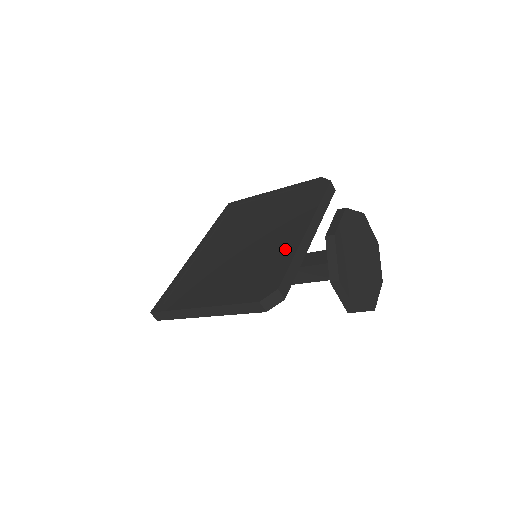
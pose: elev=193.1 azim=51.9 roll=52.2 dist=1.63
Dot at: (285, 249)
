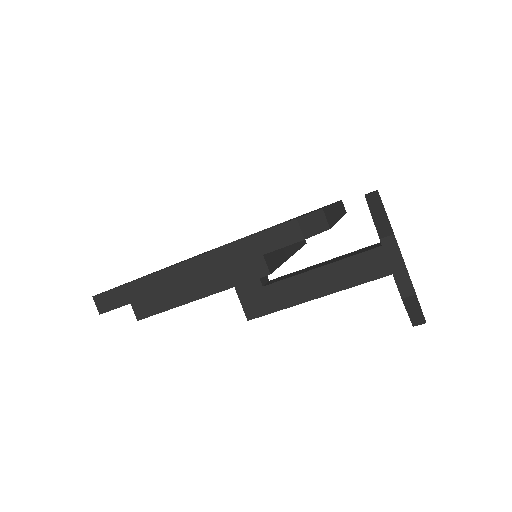
Dot at: occluded
